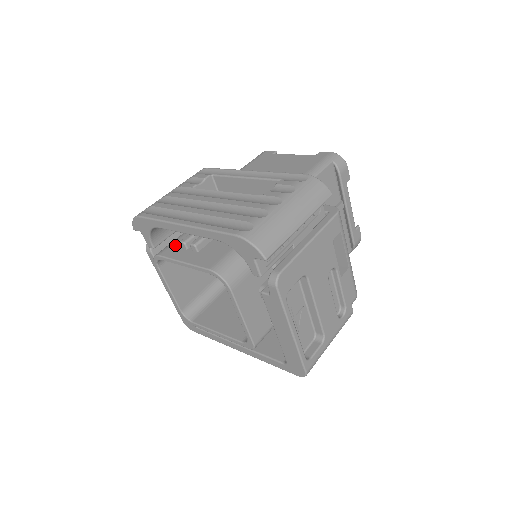
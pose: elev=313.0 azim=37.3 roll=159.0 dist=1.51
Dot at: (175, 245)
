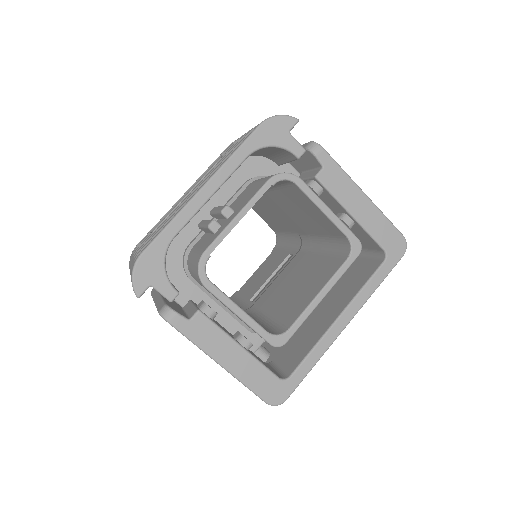
Dot at: (203, 245)
